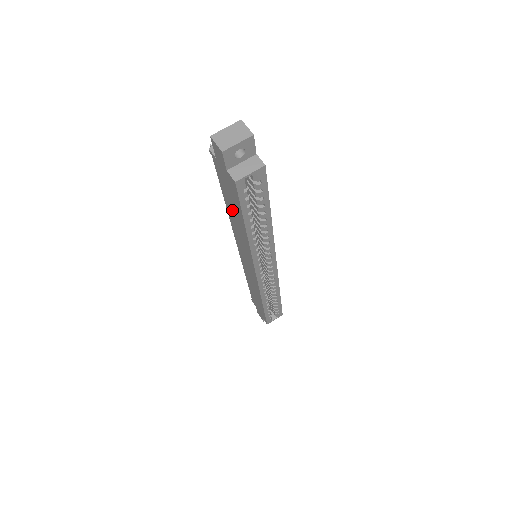
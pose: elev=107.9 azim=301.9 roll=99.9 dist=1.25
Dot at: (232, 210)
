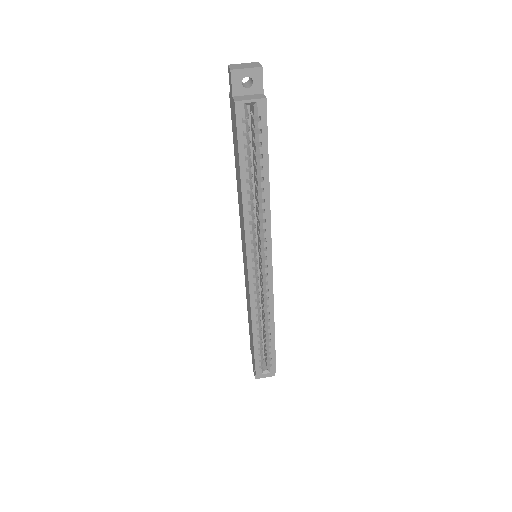
Dot at: (237, 168)
